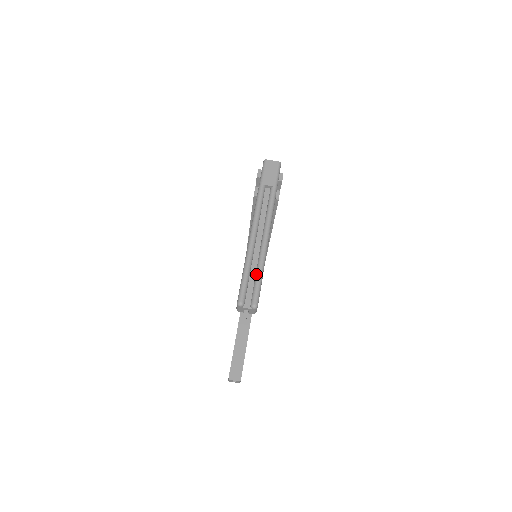
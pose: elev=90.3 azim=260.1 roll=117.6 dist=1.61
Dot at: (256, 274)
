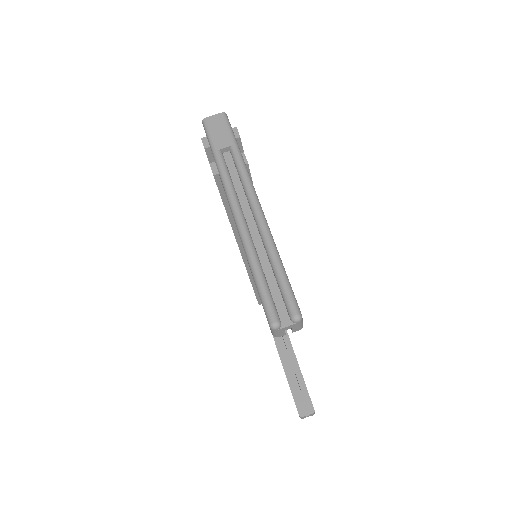
Dot at: (274, 271)
